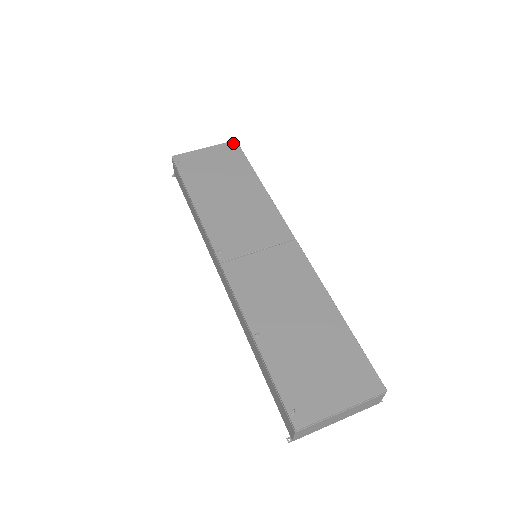
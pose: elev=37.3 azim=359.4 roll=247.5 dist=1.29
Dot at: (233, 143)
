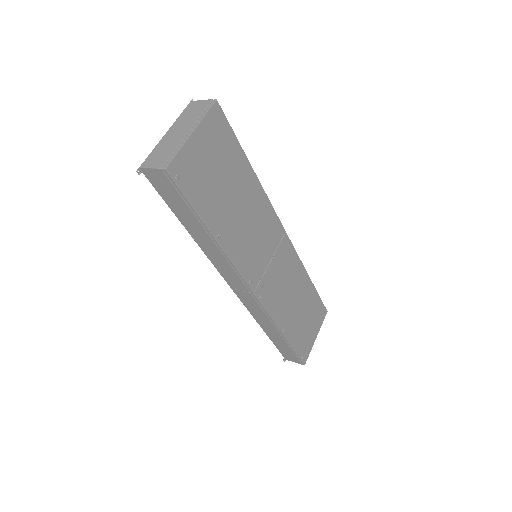
Dot at: (217, 108)
